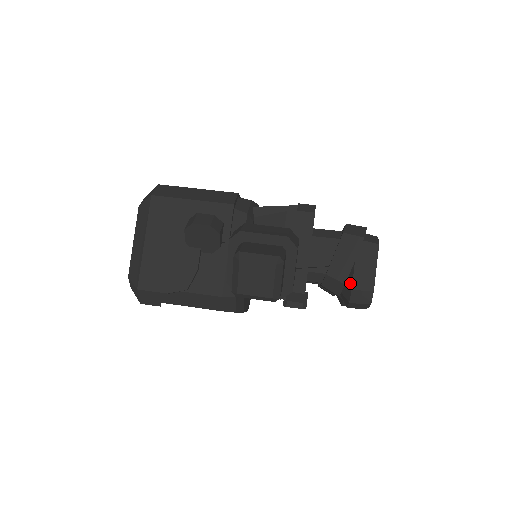
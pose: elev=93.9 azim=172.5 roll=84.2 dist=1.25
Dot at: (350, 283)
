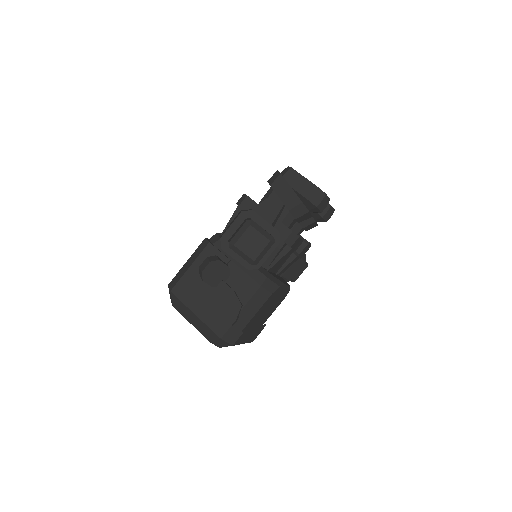
Dot at: (304, 199)
